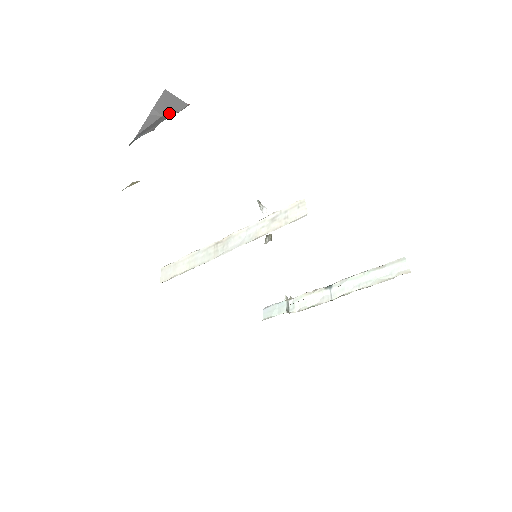
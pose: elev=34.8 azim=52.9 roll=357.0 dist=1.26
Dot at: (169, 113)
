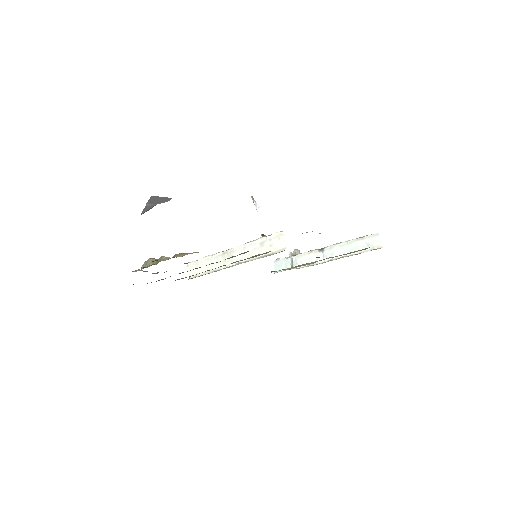
Dot at: (160, 203)
